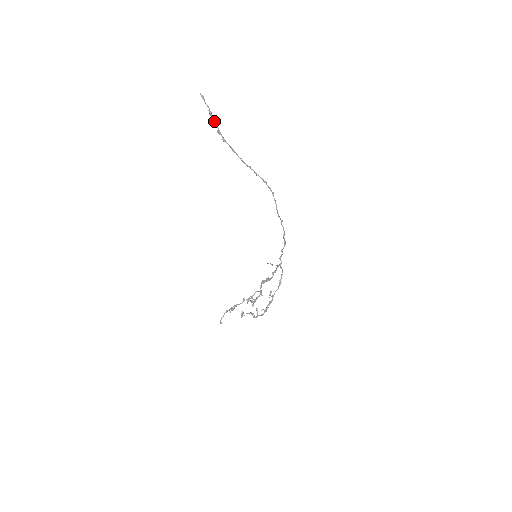
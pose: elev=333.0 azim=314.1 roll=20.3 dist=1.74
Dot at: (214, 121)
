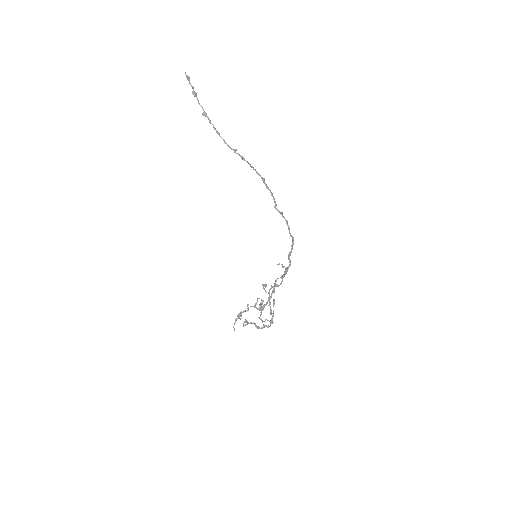
Dot at: (198, 102)
